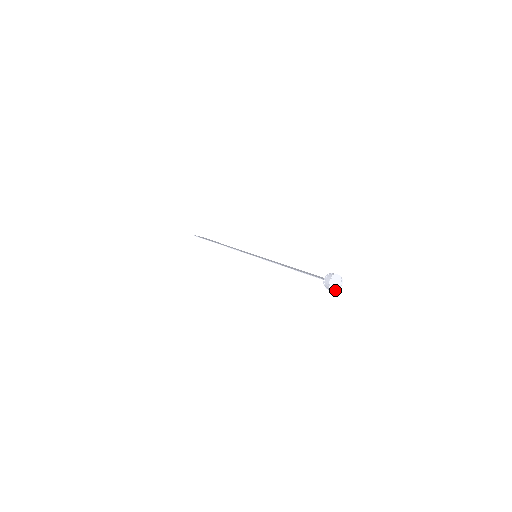
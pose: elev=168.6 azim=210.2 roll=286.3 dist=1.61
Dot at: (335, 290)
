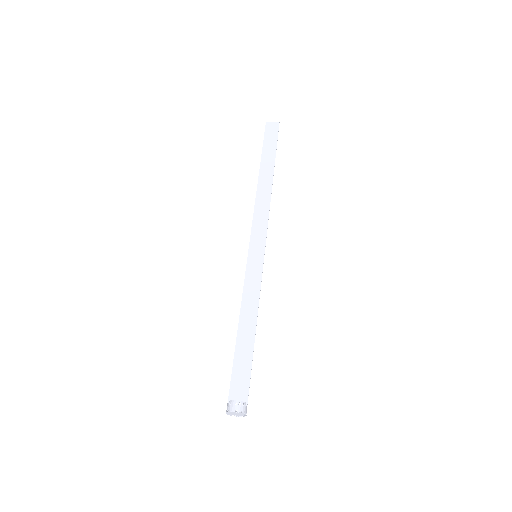
Dot at: (240, 415)
